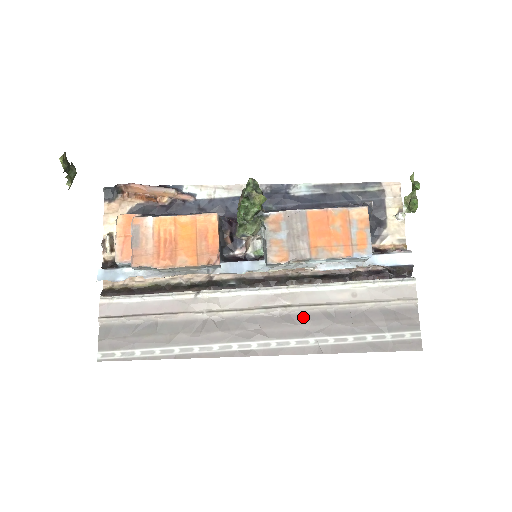
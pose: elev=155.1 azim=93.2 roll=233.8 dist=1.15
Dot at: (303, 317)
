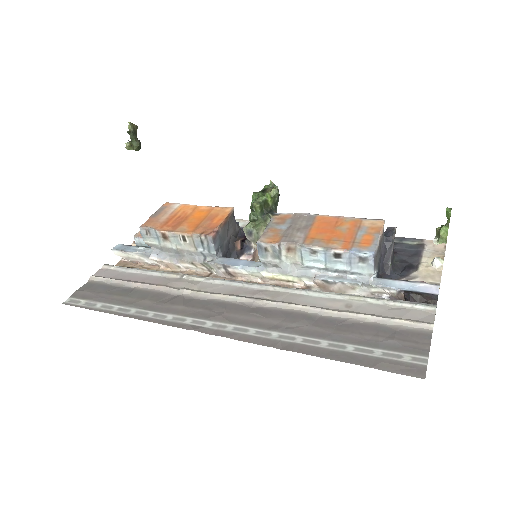
Dot at: (277, 313)
